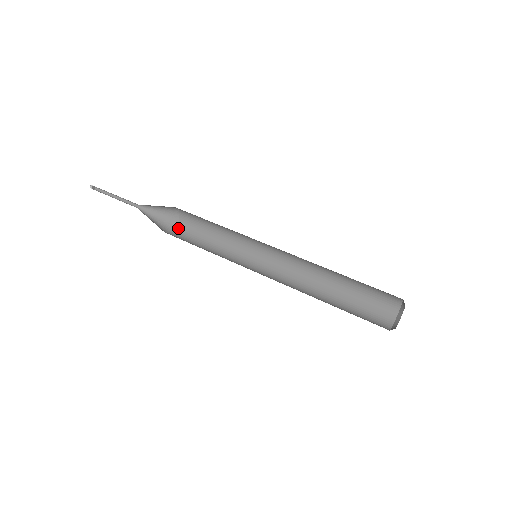
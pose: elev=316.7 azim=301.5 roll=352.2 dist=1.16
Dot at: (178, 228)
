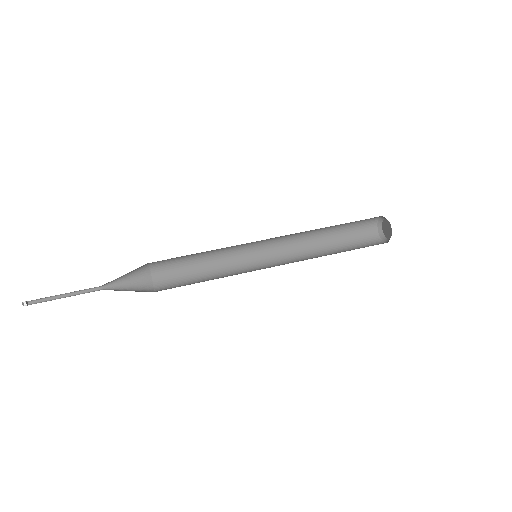
Dot at: (155, 274)
